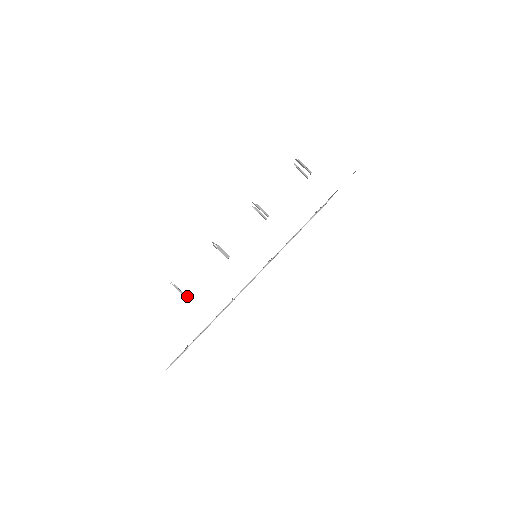
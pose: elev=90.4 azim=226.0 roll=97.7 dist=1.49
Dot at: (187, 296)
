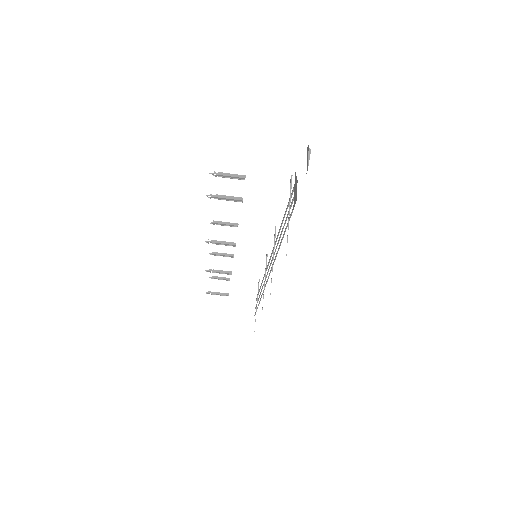
Dot at: (226, 279)
